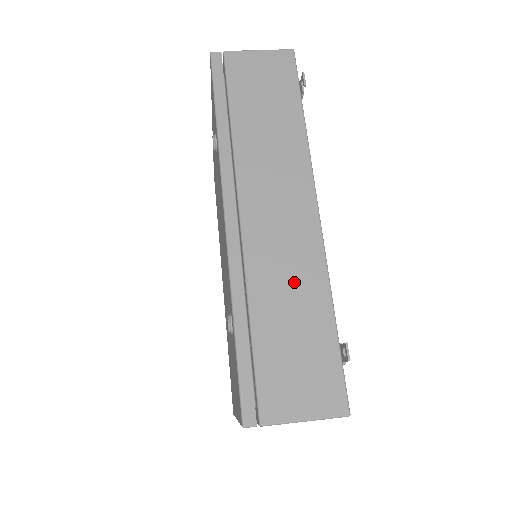
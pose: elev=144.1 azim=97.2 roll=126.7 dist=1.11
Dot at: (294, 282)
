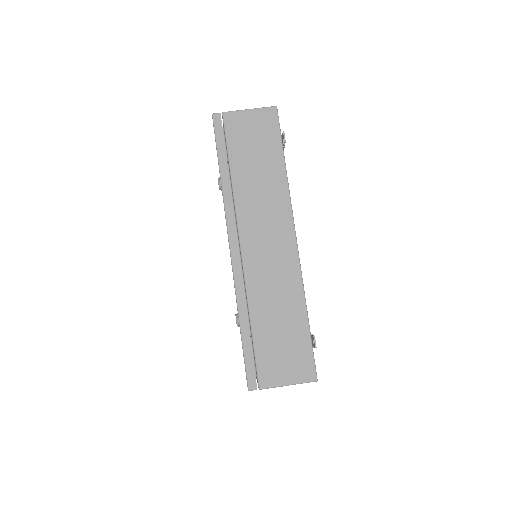
Dot at: (280, 294)
